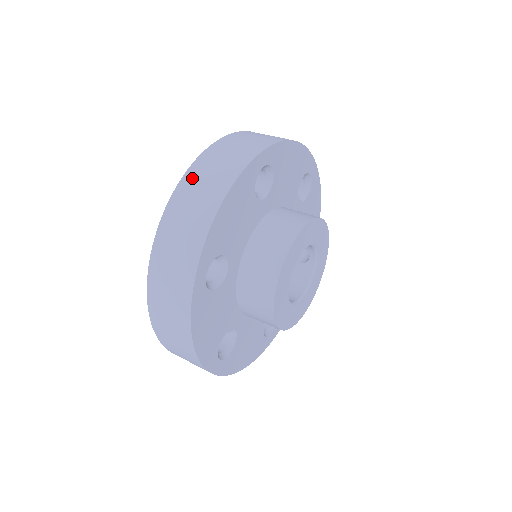
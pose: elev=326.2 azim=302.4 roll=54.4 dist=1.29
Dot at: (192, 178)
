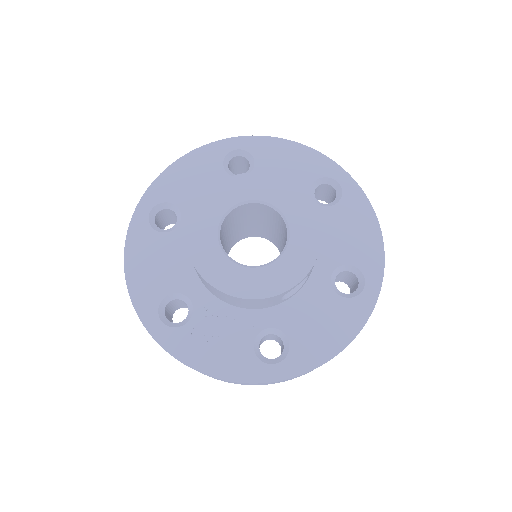
Dot at: occluded
